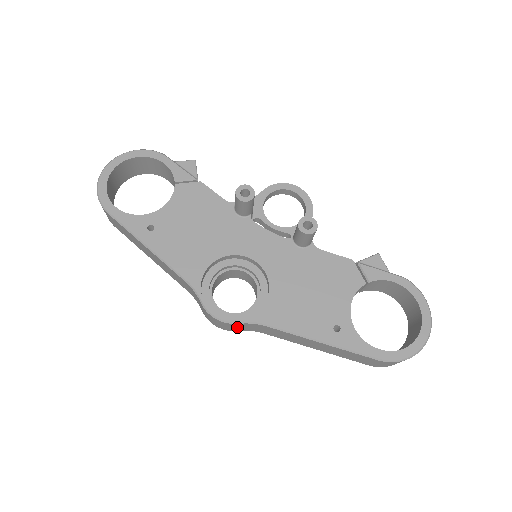
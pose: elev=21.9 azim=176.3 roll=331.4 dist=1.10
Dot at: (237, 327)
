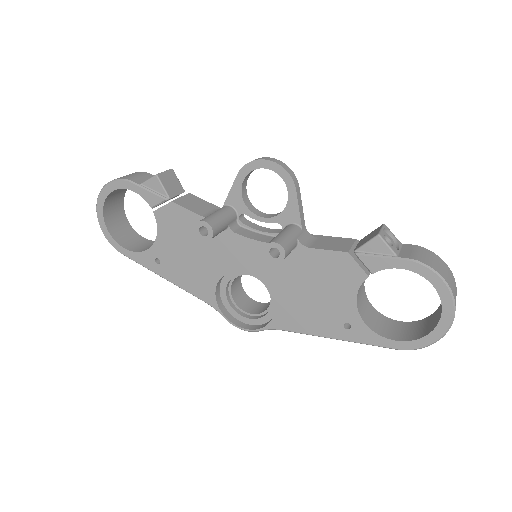
Dot at: occluded
